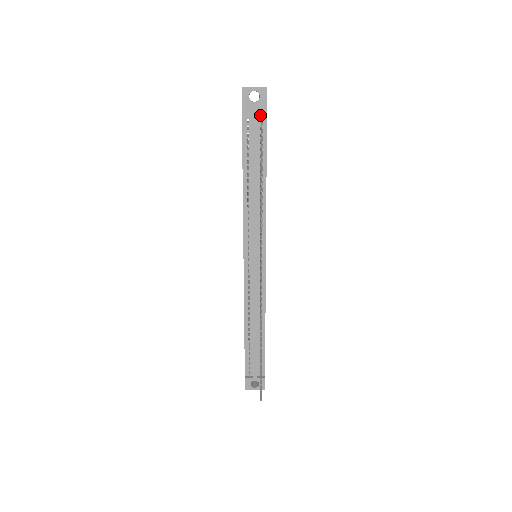
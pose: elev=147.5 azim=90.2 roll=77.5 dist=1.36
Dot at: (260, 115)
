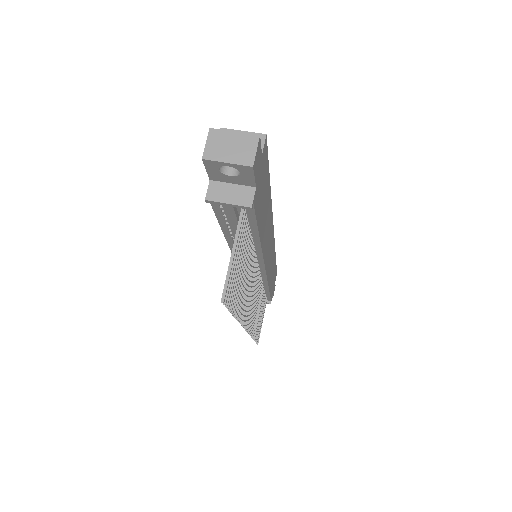
Dot at: (239, 207)
